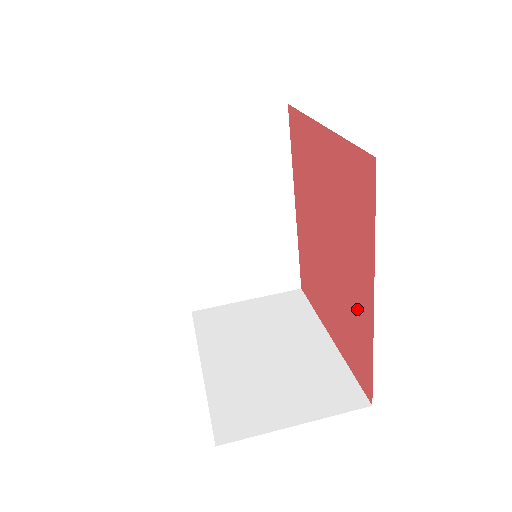
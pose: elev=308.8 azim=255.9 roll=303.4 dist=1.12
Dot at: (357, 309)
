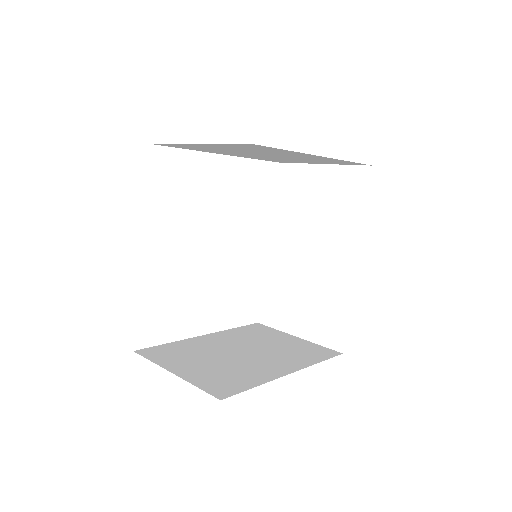
Dot at: occluded
